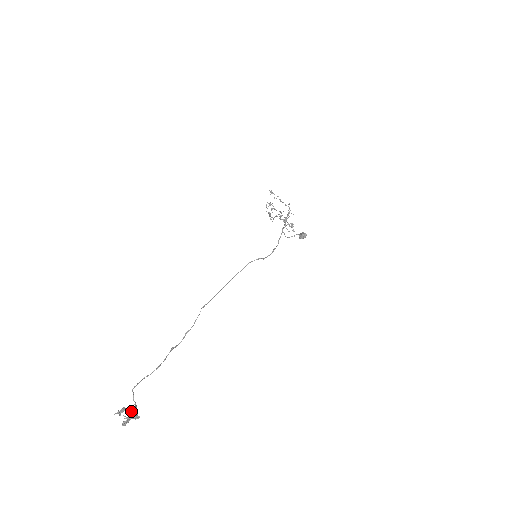
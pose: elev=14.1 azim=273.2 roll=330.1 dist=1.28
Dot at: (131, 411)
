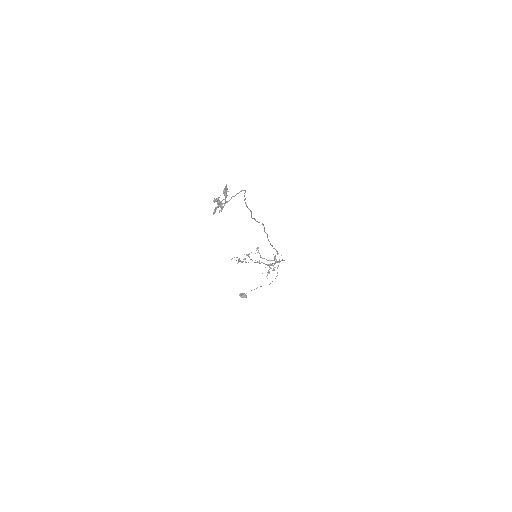
Dot at: (220, 202)
